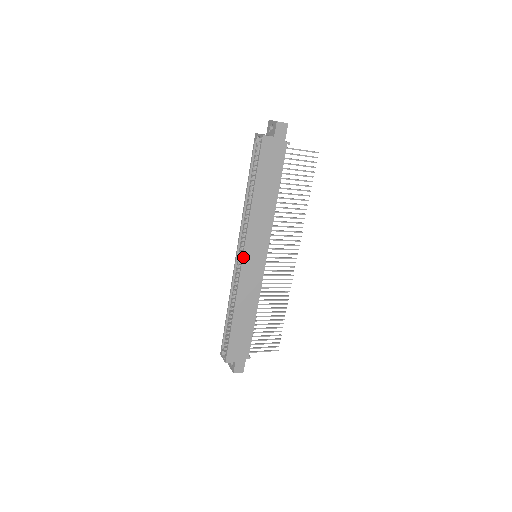
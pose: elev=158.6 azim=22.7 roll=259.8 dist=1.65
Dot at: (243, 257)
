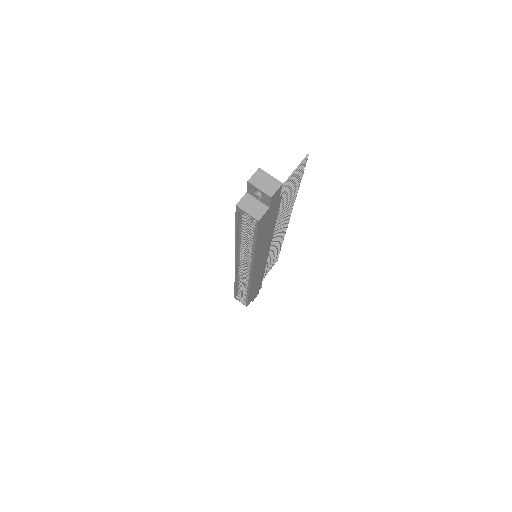
Dot at: (251, 276)
